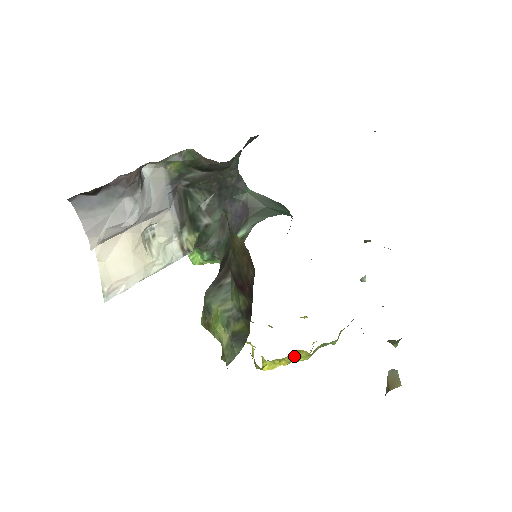
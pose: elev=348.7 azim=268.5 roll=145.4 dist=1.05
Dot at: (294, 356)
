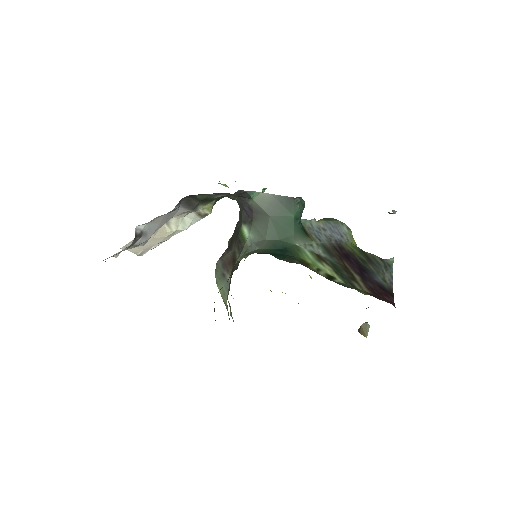
Dot at: occluded
